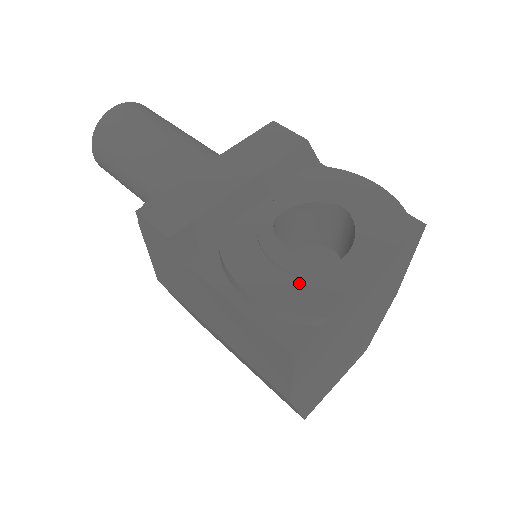
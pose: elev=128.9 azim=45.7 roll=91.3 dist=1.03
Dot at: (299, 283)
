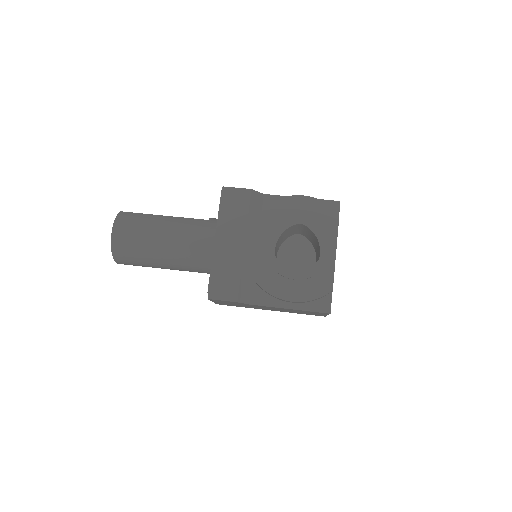
Dot at: (311, 282)
